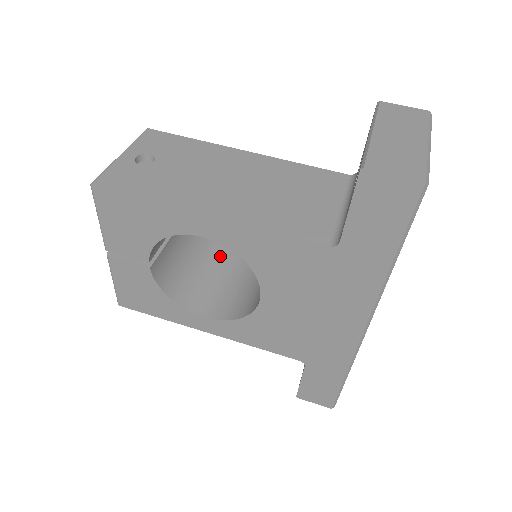
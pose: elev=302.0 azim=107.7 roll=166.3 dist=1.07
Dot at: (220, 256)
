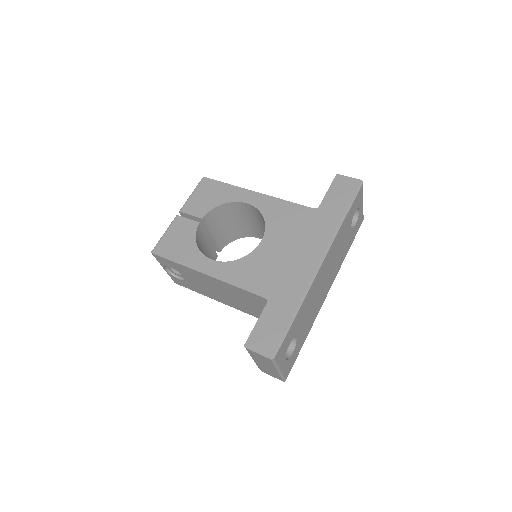
Dot at: occluded
